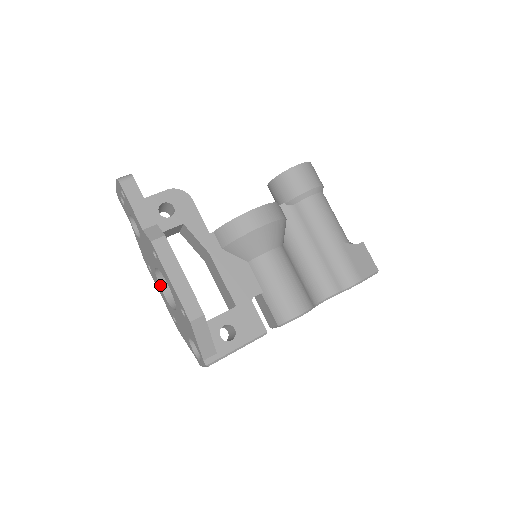
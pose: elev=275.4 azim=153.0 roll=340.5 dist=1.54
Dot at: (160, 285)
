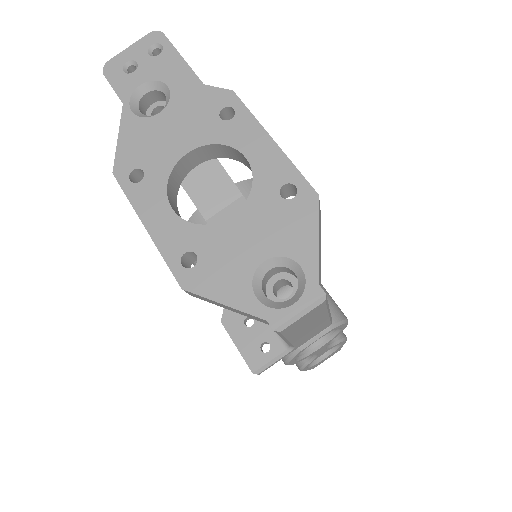
Dot at: (167, 196)
